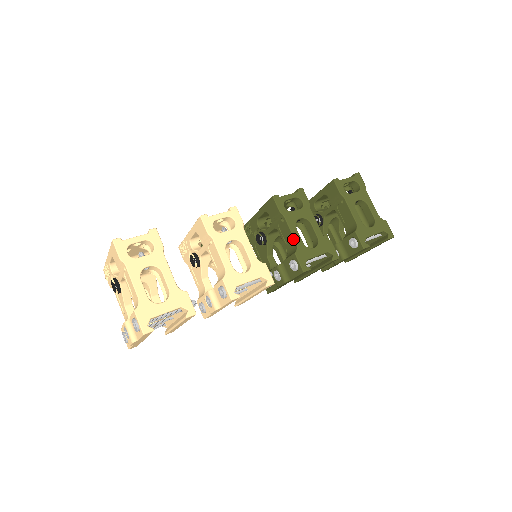
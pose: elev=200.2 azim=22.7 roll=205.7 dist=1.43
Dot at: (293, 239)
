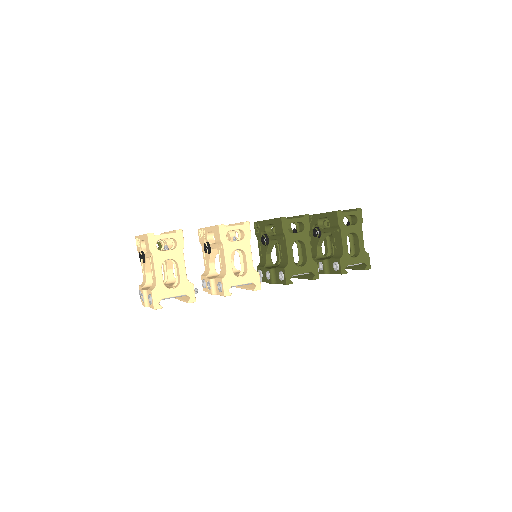
Dot at: (287, 256)
